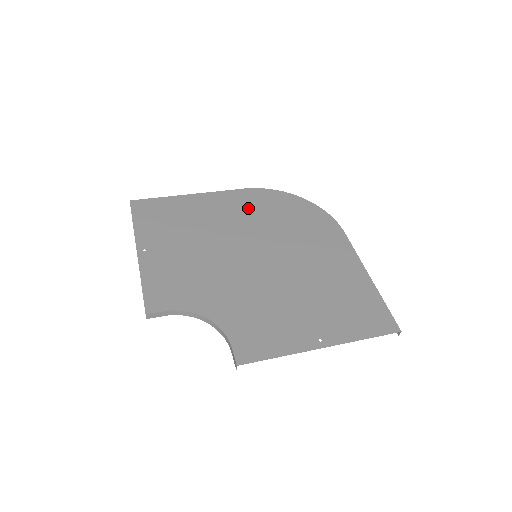
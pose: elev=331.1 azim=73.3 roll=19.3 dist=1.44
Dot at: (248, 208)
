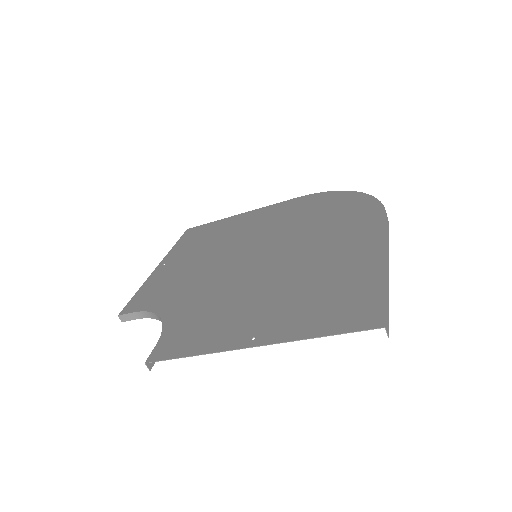
Dot at: (284, 214)
